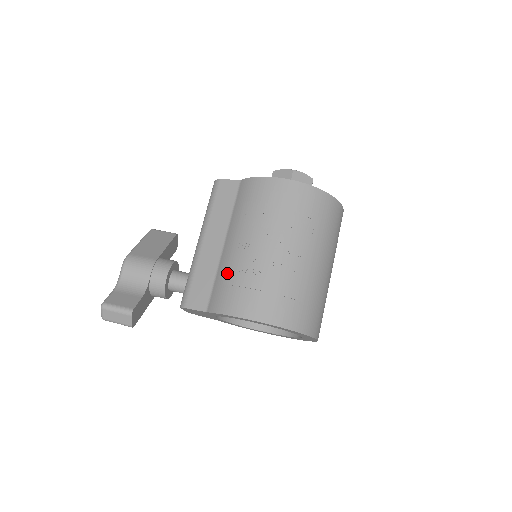
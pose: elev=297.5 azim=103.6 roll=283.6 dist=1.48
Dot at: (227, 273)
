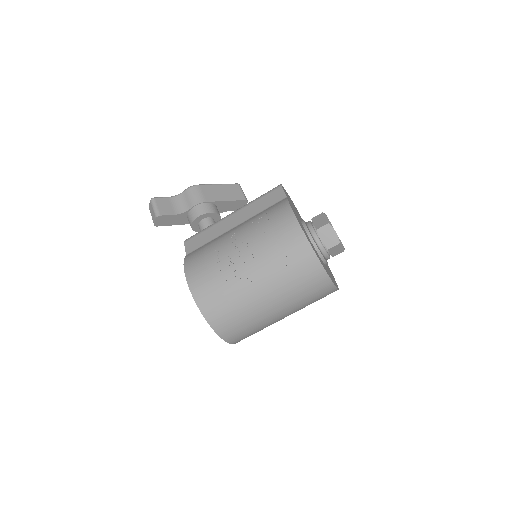
Dot at: (212, 244)
